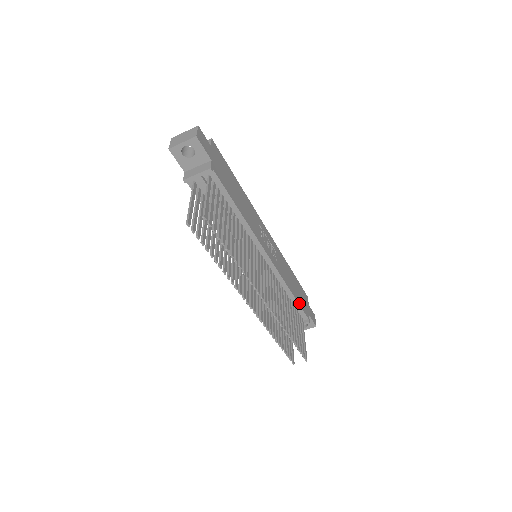
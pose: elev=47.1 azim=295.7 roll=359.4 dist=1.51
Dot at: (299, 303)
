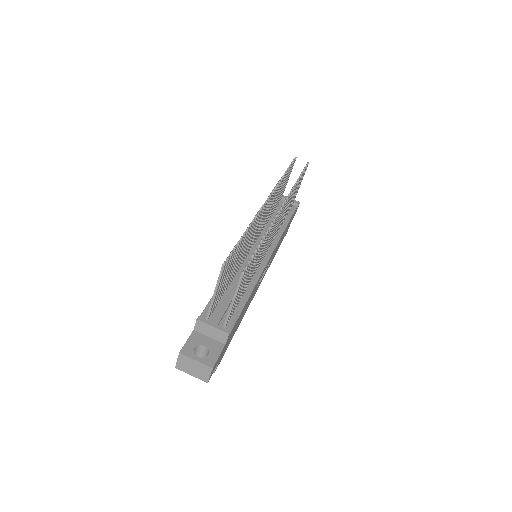
Dot at: (241, 313)
